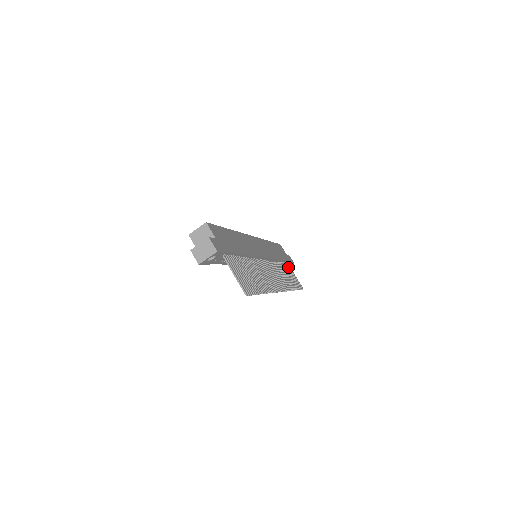
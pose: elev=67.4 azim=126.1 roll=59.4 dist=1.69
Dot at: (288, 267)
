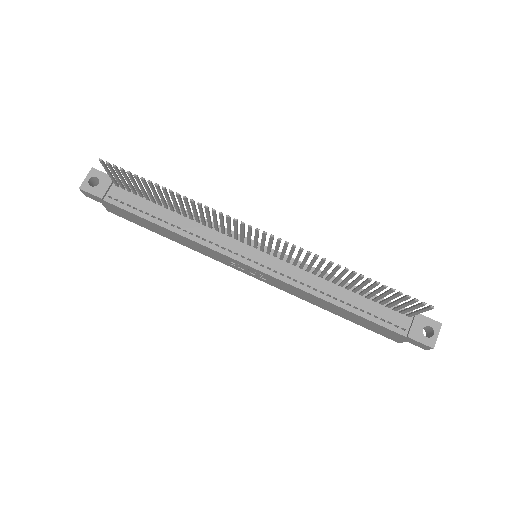
Dot at: (397, 307)
